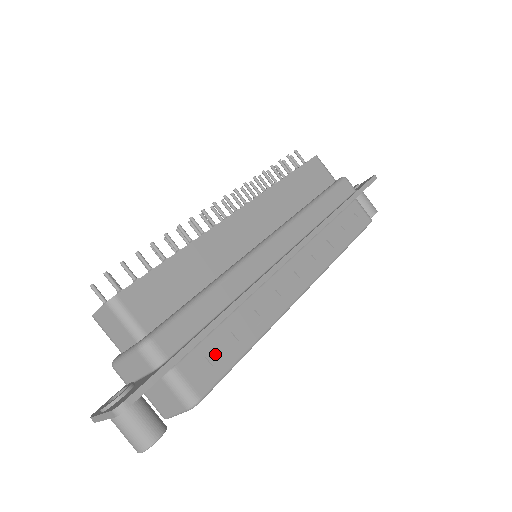
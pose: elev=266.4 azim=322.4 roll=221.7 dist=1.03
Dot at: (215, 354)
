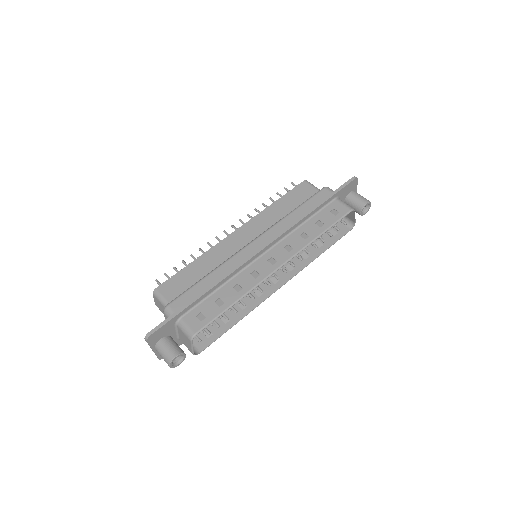
Dot at: (207, 310)
